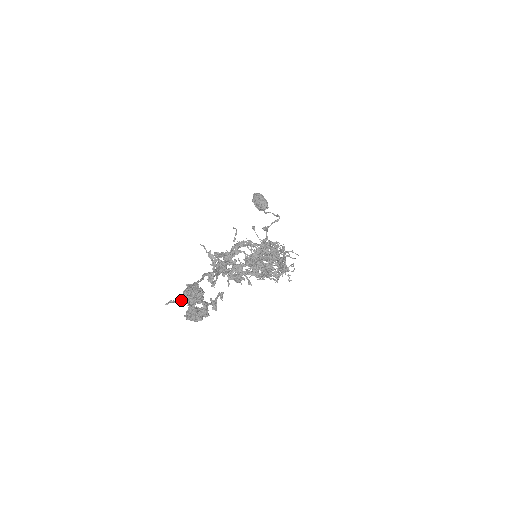
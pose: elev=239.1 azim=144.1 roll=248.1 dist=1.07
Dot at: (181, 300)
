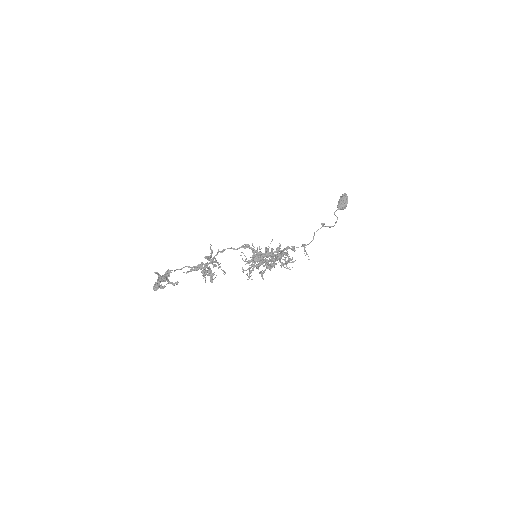
Dot at: occluded
